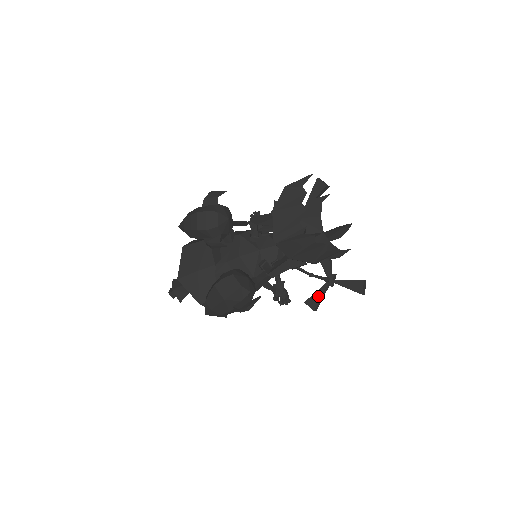
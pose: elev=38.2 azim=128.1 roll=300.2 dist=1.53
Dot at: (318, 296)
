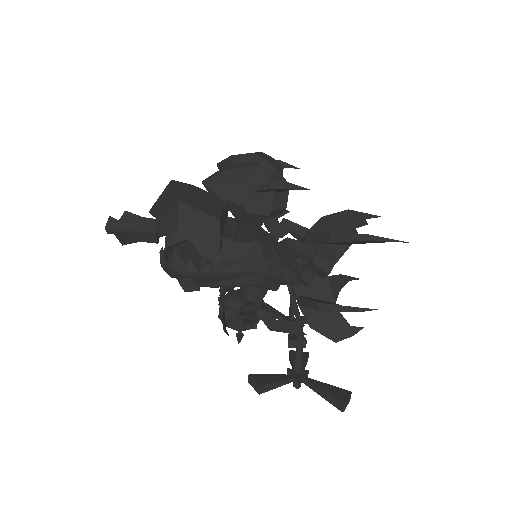
Dot at: (274, 378)
